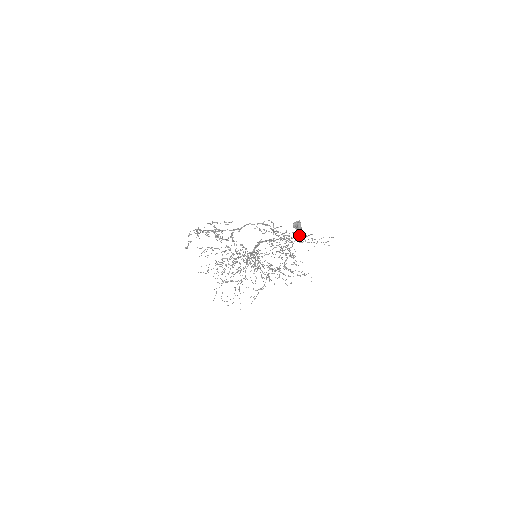
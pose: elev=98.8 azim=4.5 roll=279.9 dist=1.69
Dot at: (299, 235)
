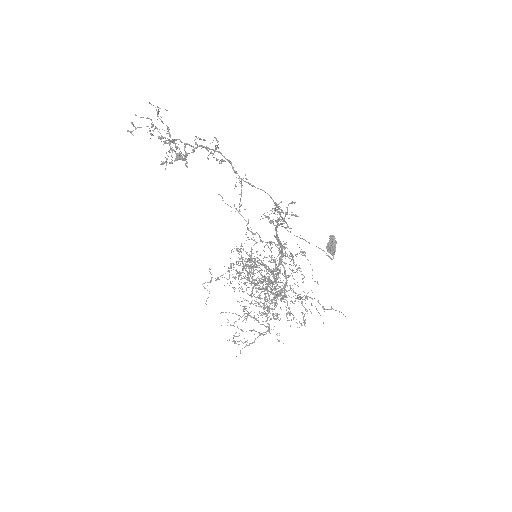
Dot at: occluded
